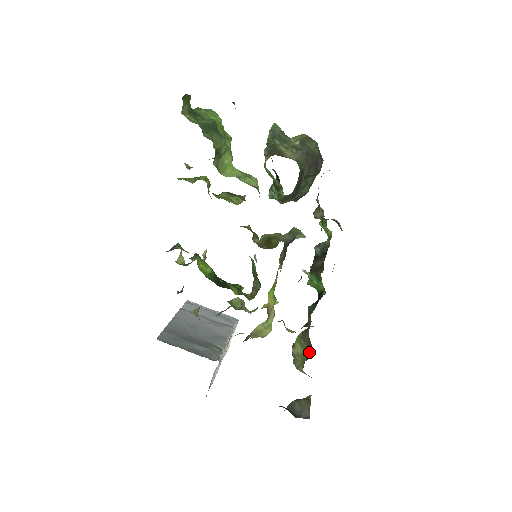
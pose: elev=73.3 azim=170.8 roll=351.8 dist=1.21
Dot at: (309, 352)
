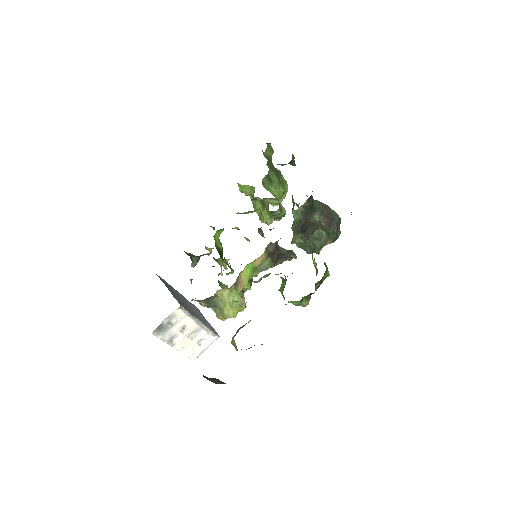
Dot at: occluded
